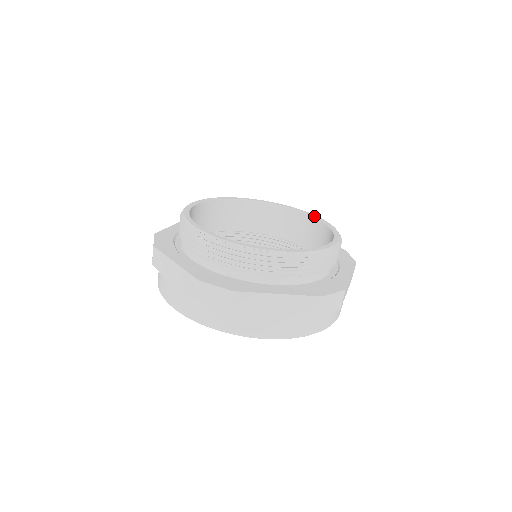
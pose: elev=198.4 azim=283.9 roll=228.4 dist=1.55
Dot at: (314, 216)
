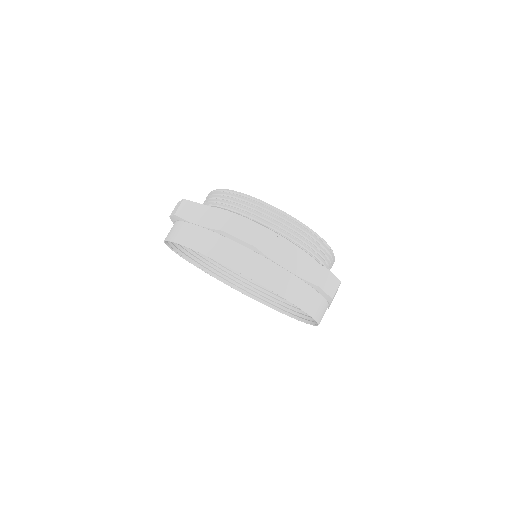
Dot at: occluded
